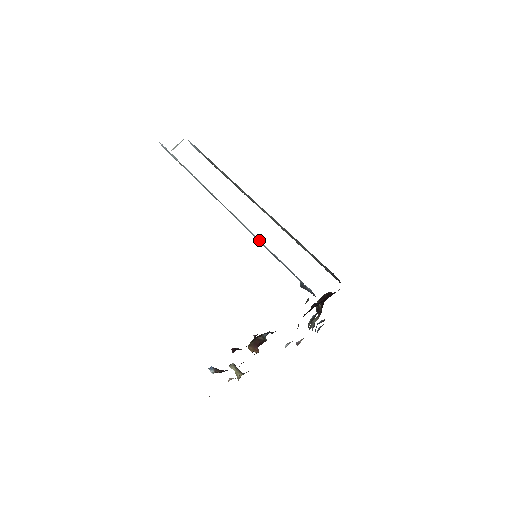
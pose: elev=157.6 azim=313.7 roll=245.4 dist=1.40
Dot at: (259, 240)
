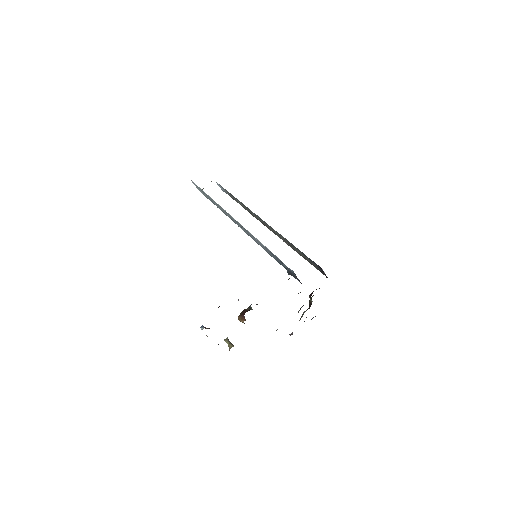
Dot at: (257, 239)
